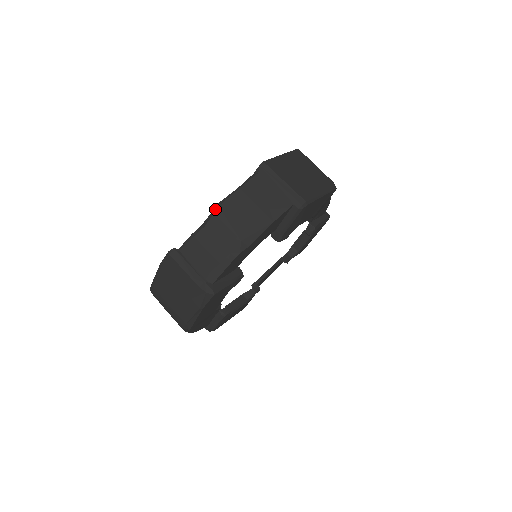
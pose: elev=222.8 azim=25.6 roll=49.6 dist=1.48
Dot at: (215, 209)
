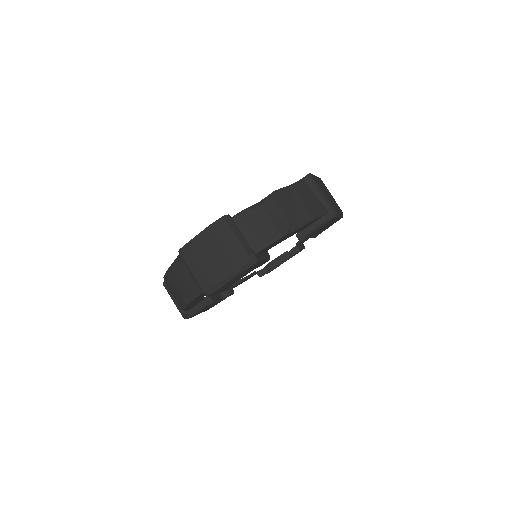
Dot at: (272, 194)
